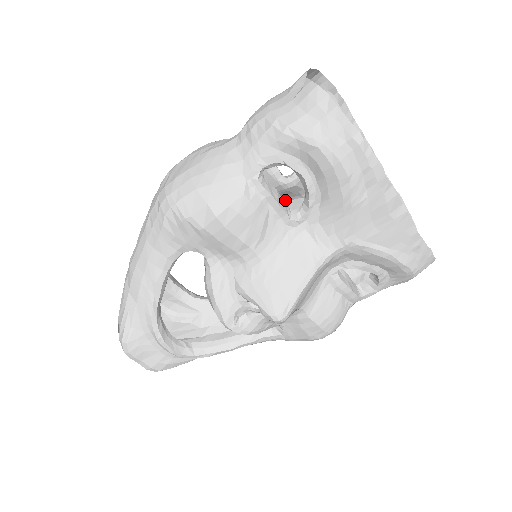
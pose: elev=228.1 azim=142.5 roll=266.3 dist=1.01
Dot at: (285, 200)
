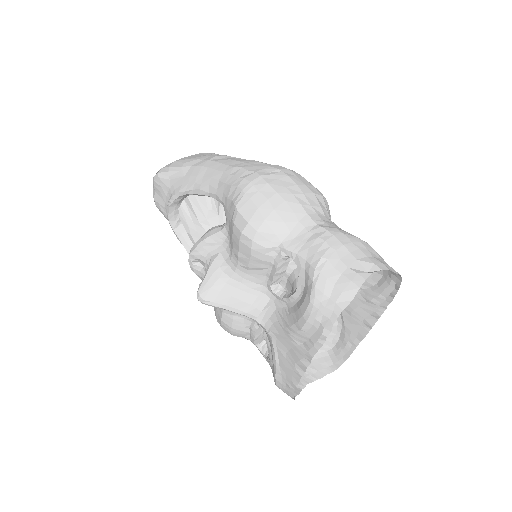
Dot at: occluded
